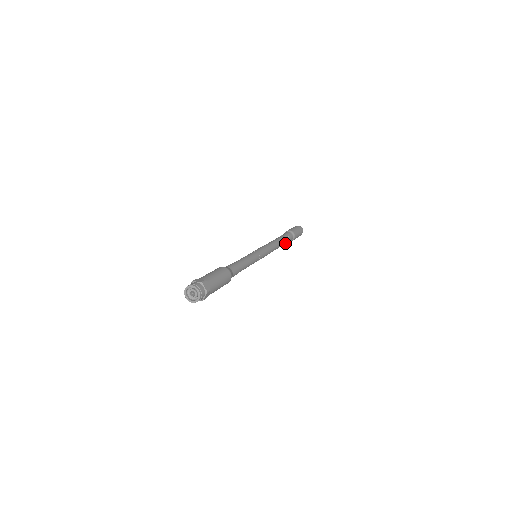
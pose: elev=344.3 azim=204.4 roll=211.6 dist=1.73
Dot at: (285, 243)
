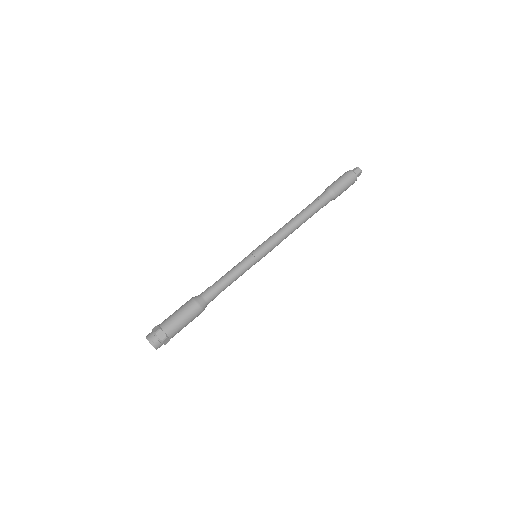
Dot at: occluded
